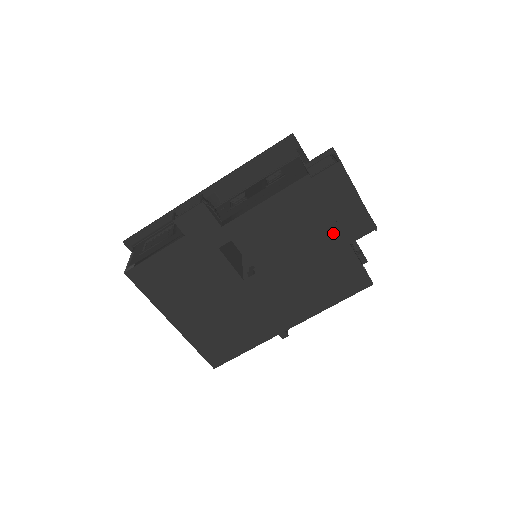
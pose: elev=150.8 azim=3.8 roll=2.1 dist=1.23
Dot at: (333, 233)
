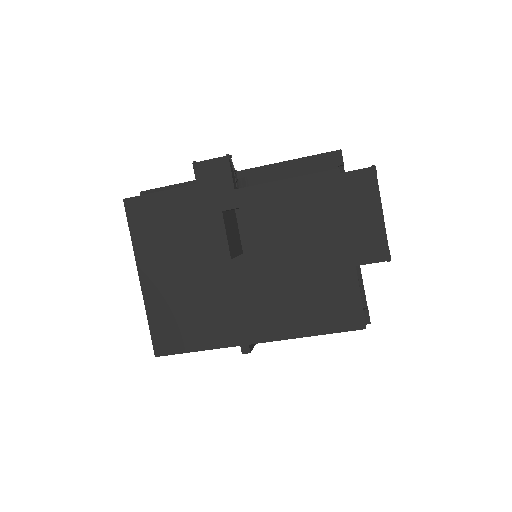
Dot at: (342, 245)
